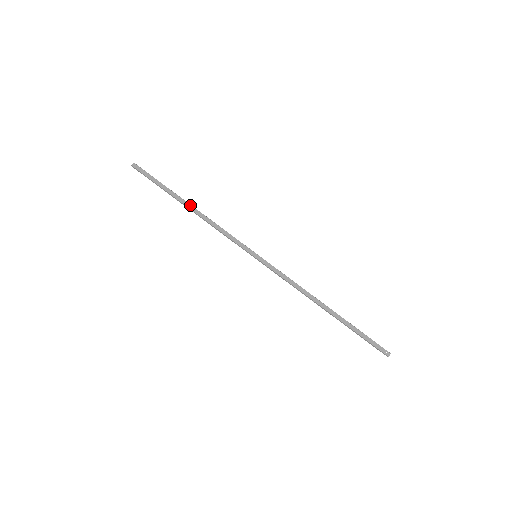
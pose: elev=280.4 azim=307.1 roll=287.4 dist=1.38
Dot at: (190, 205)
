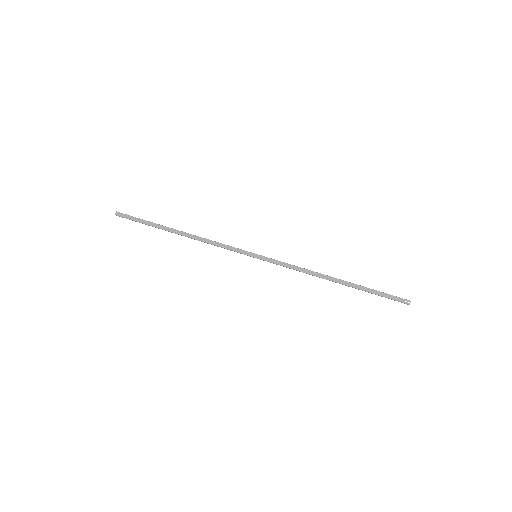
Dot at: (180, 231)
